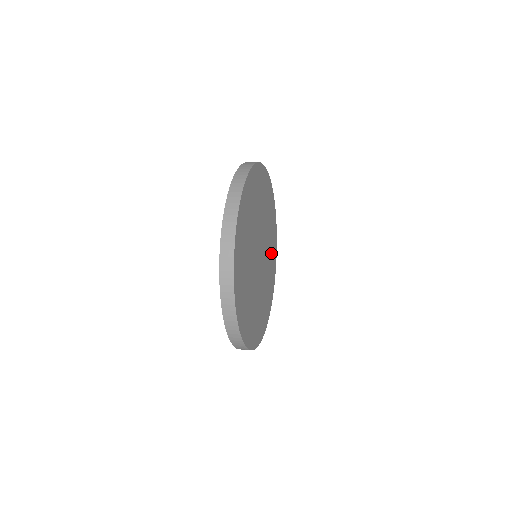
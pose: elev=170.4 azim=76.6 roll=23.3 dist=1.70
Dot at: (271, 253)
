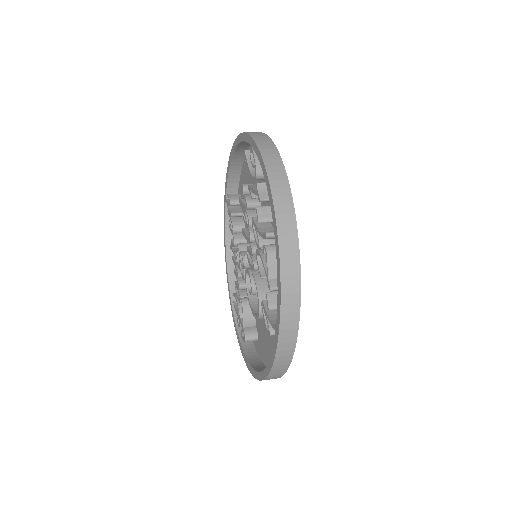
Dot at: occluded
